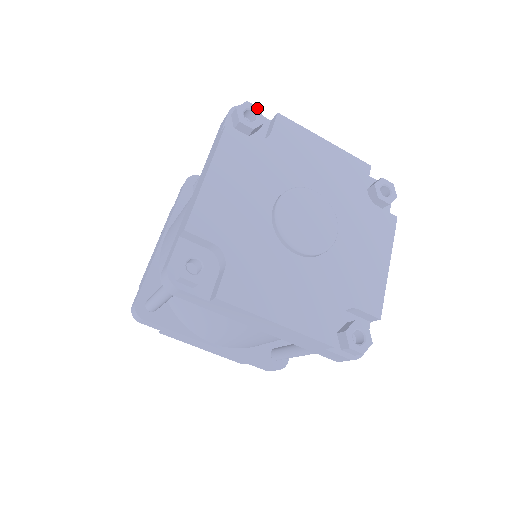
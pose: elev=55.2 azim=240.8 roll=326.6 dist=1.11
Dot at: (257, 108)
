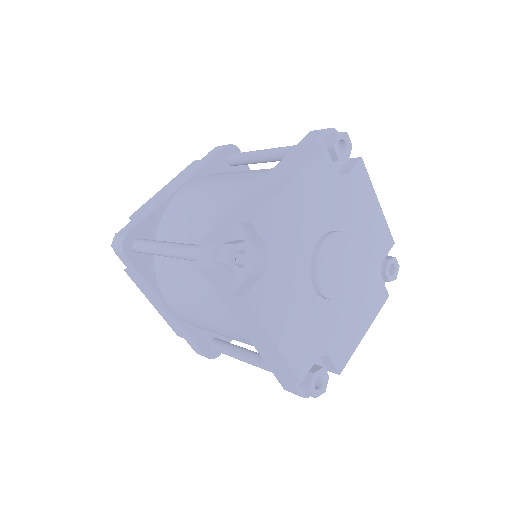
Dot at: (350, 143)
